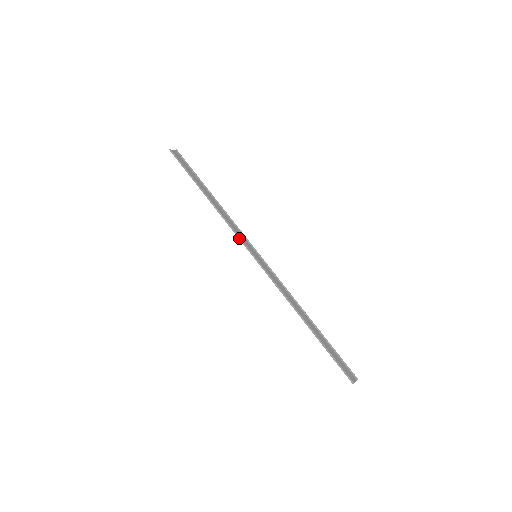
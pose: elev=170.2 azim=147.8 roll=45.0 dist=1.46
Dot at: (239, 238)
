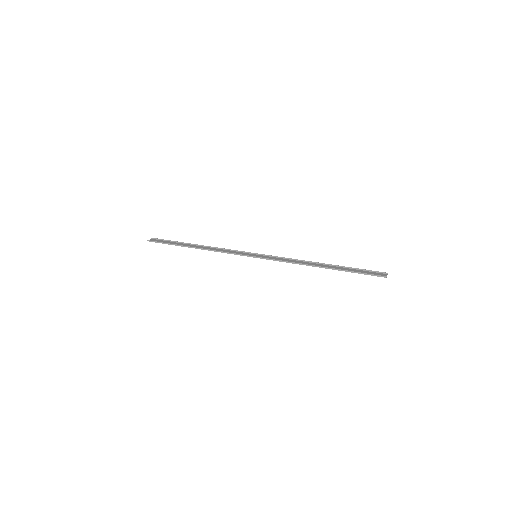
Dot at: (236, 254)
